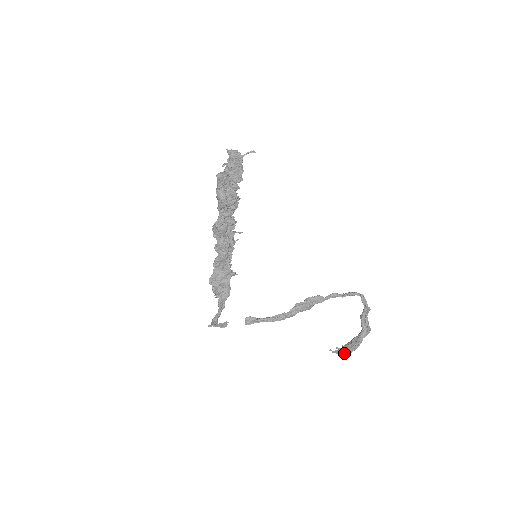
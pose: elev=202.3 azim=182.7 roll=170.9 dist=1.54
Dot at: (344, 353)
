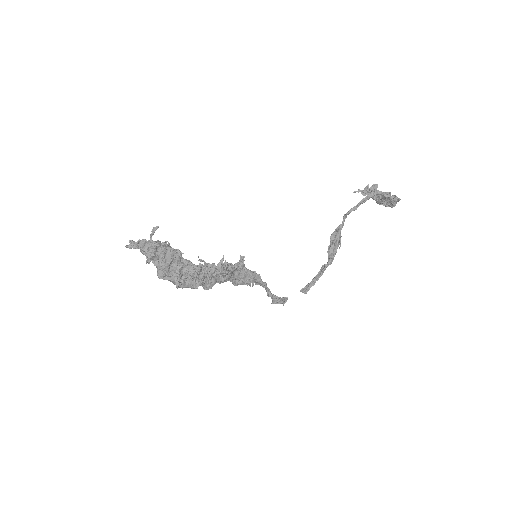
Dot at: occluded
